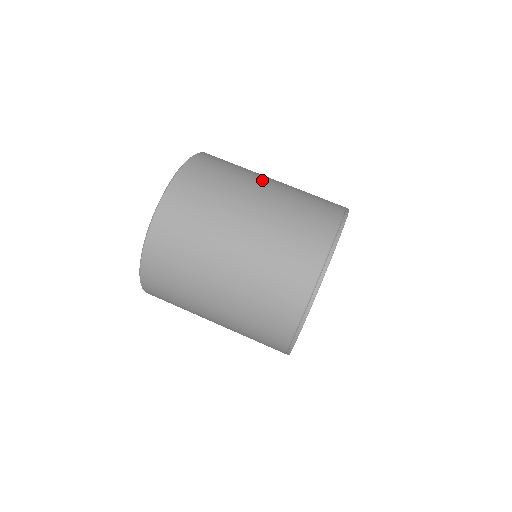
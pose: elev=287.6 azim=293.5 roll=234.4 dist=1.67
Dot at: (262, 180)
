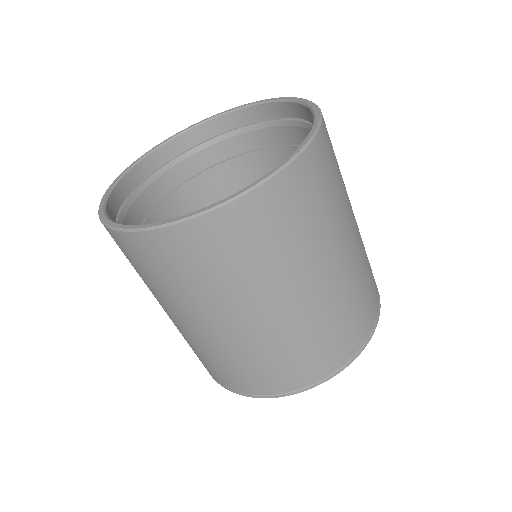
Dot at: (322, 269)
